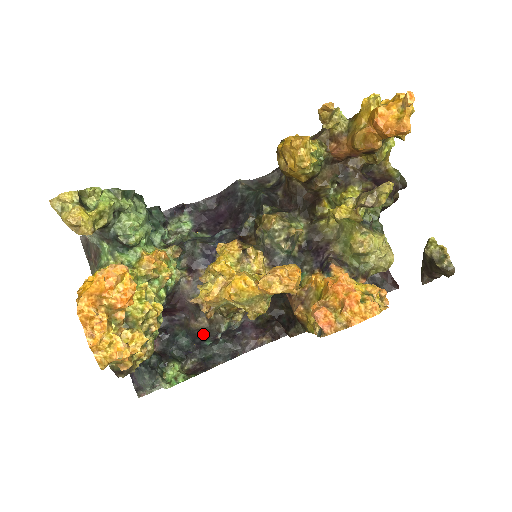
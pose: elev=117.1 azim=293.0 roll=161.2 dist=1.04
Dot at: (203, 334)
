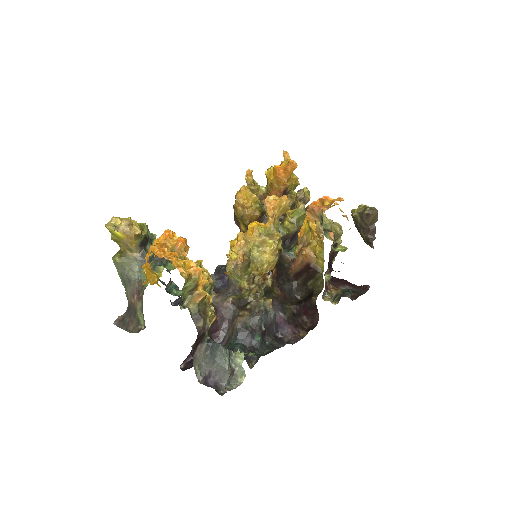
Dot at: (249, 328)
